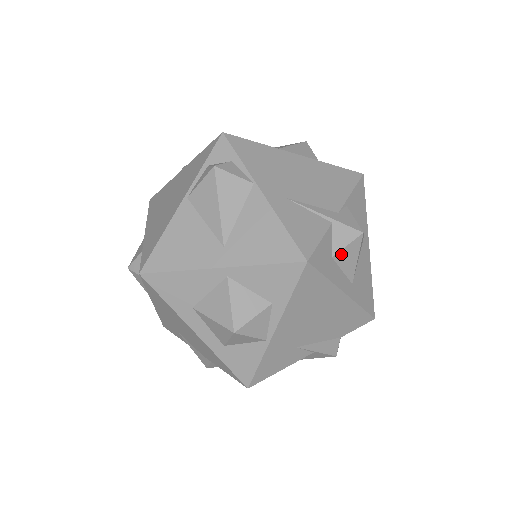
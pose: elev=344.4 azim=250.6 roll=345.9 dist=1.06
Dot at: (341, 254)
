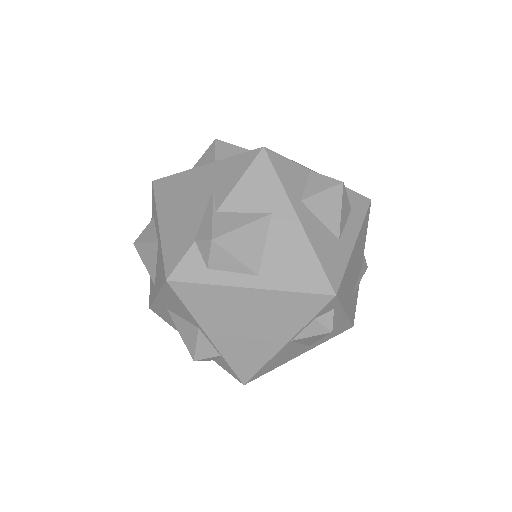
Dot at: occluded
